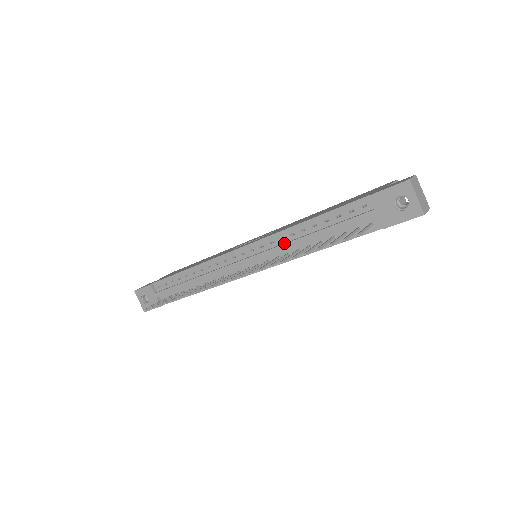
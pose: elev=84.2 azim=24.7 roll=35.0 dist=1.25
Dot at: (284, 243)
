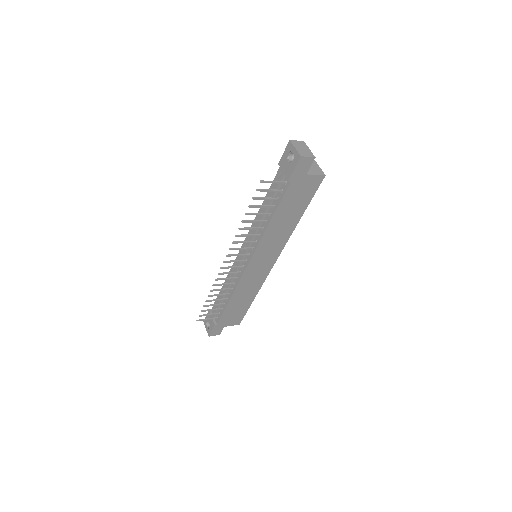
Dot at: occluded
